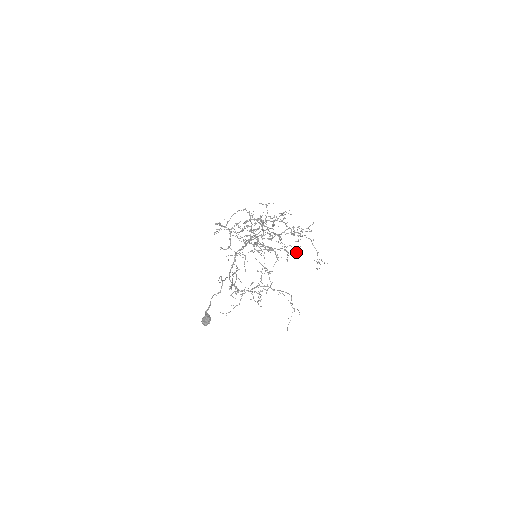
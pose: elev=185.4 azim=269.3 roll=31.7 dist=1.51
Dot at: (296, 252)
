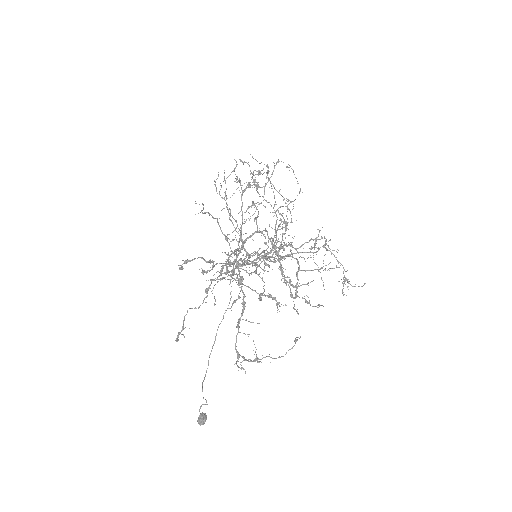
Dot at: occluded
